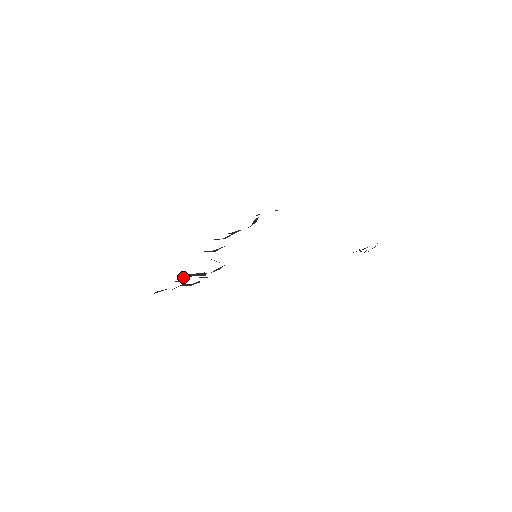
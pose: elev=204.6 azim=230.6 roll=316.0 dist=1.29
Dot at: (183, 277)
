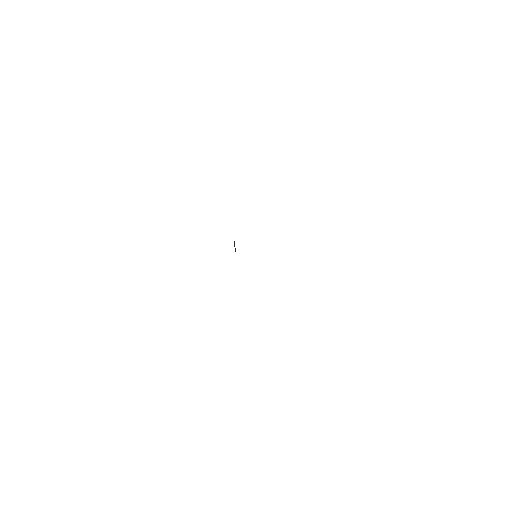
Dot at: occluded
